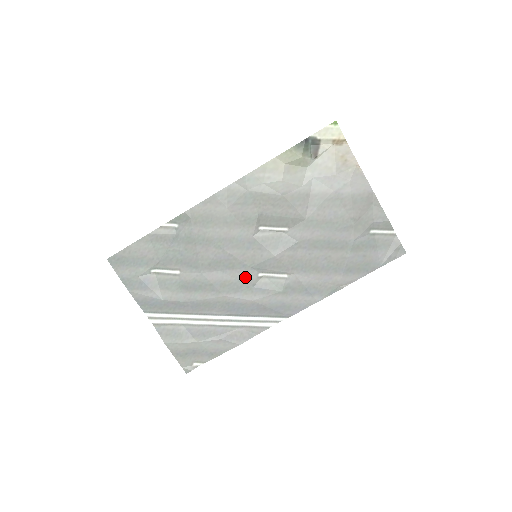
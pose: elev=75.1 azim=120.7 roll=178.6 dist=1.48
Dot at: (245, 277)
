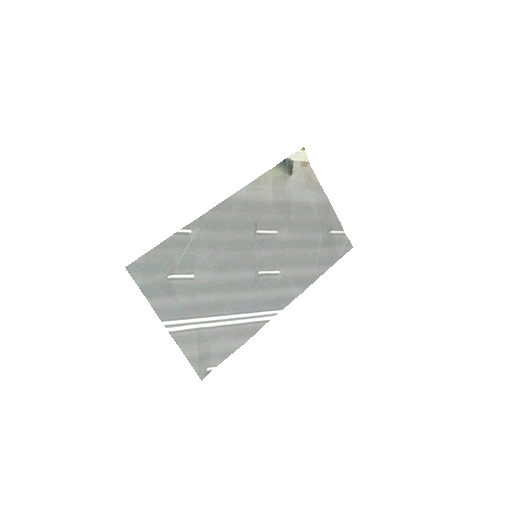
Dot at: (249, 276)
